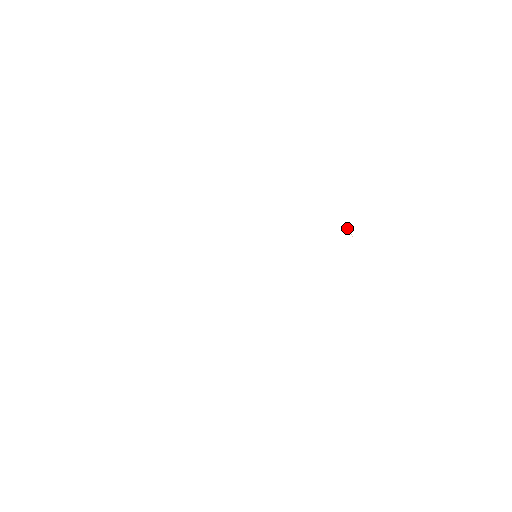
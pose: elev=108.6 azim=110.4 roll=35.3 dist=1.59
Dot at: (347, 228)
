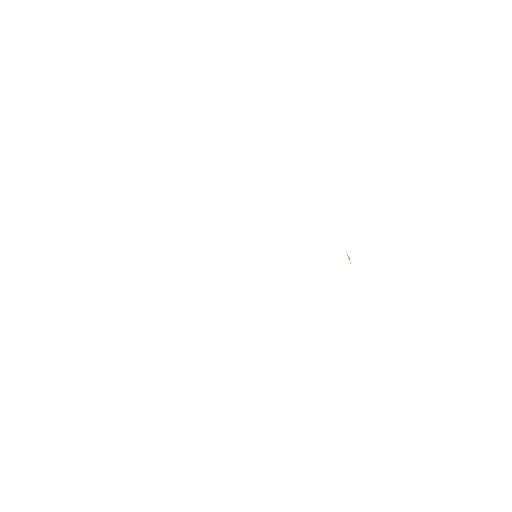
Dot at: (348, 257)
